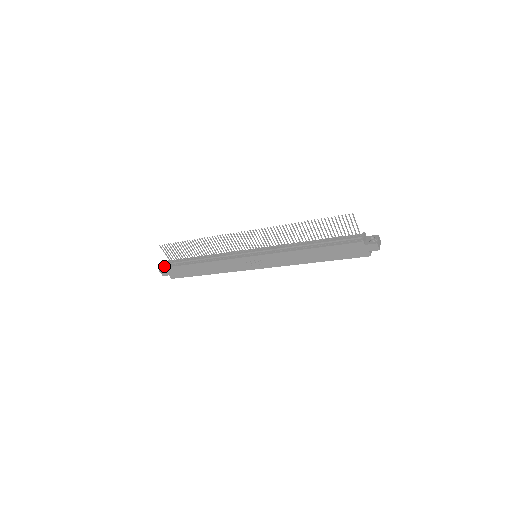
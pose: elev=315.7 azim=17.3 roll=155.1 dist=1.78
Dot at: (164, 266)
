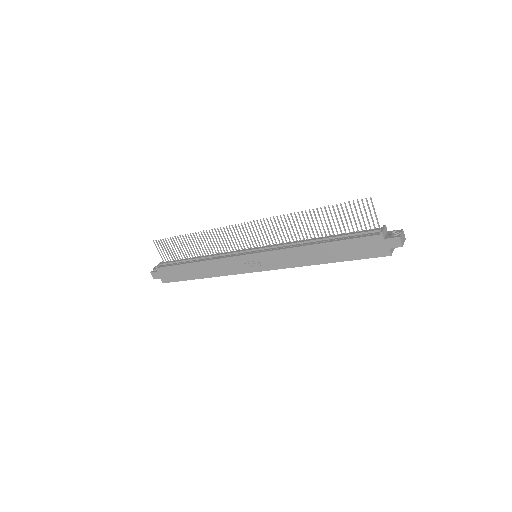
Dot at: (155, 266)
